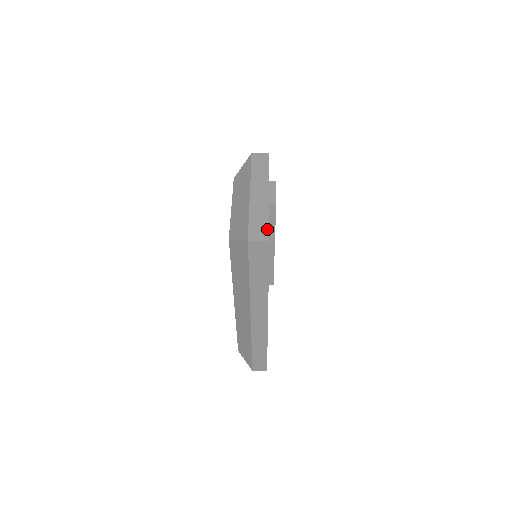
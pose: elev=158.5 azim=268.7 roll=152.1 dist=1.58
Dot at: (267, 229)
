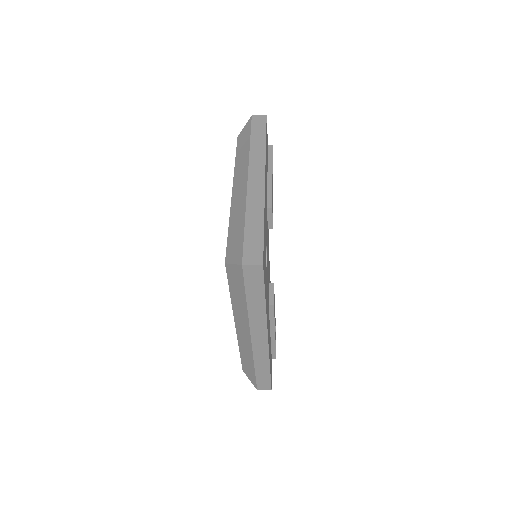
Dot at: occluded
